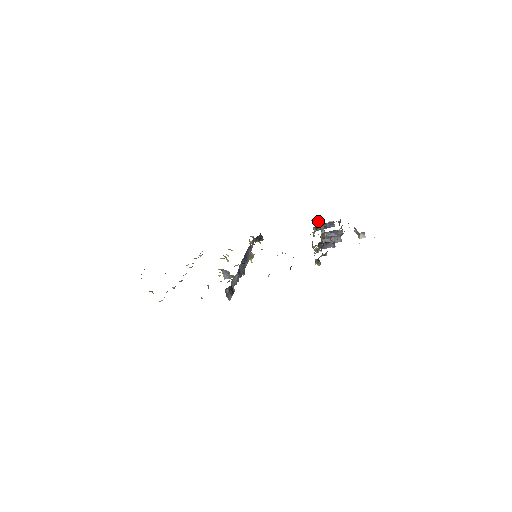
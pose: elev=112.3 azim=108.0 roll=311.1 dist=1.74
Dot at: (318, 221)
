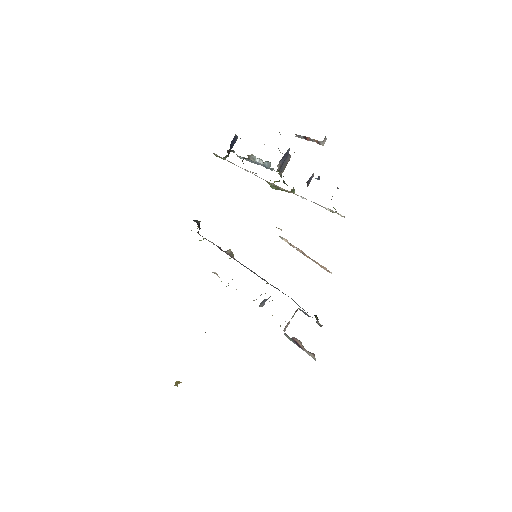
Dot at: (228, 150)
